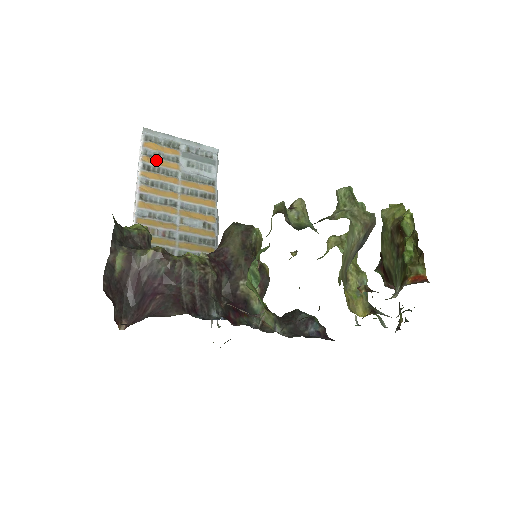
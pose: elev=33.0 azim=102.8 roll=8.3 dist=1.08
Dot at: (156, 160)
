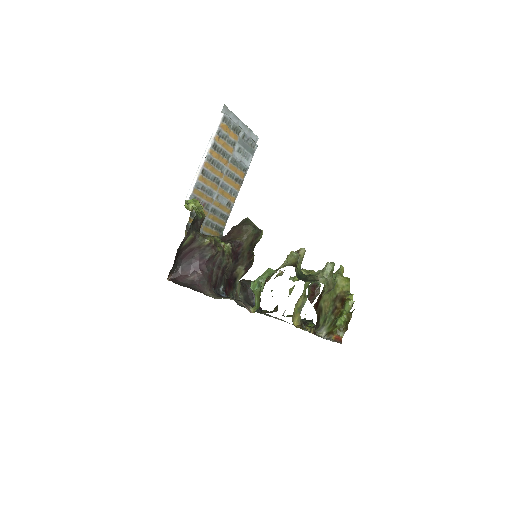
Dot at: (223, 142)
